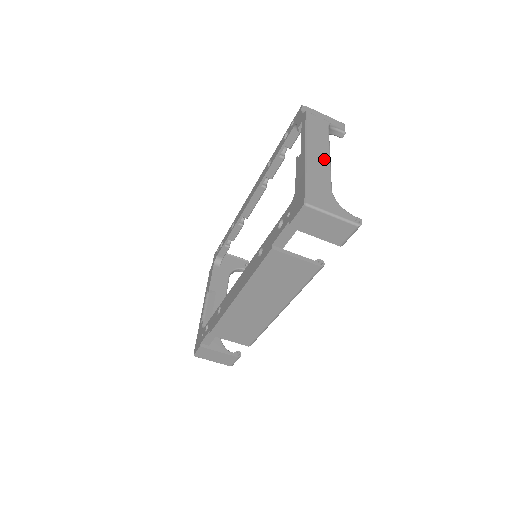
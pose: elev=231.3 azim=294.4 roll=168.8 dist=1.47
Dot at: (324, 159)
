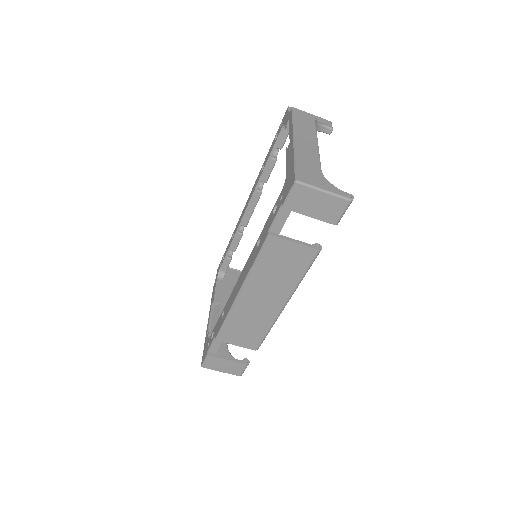
Dot at: (312, 146)
